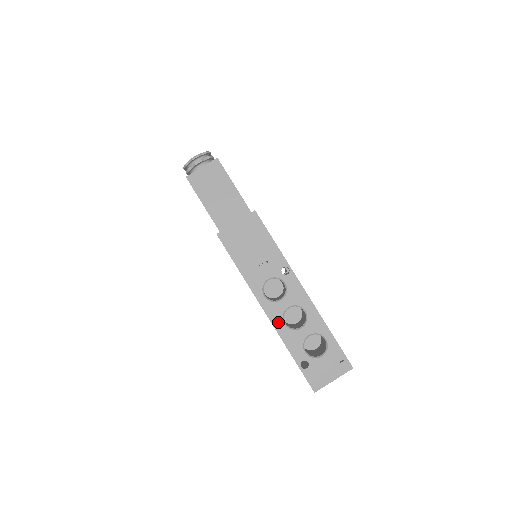
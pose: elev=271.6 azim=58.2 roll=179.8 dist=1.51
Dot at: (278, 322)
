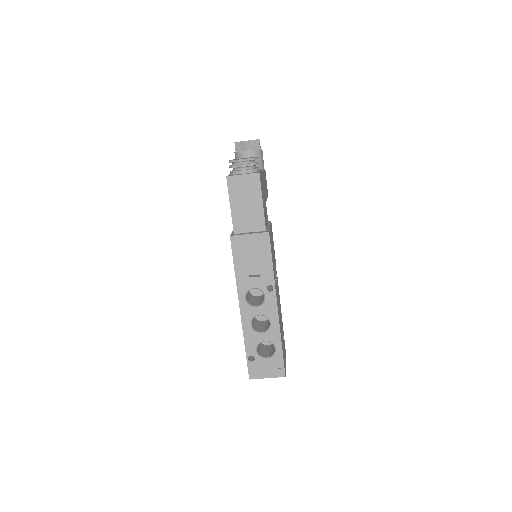
Dot at: (246, 321)
